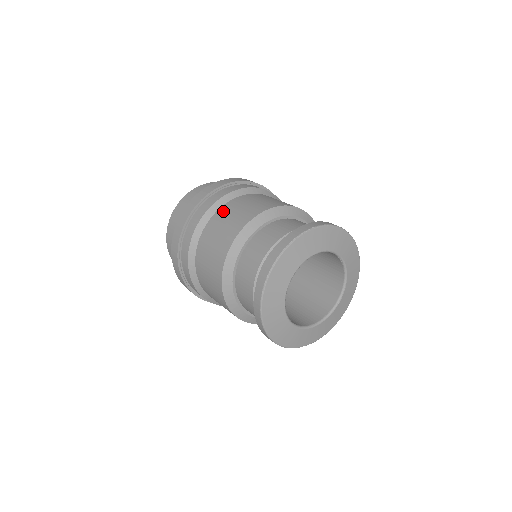
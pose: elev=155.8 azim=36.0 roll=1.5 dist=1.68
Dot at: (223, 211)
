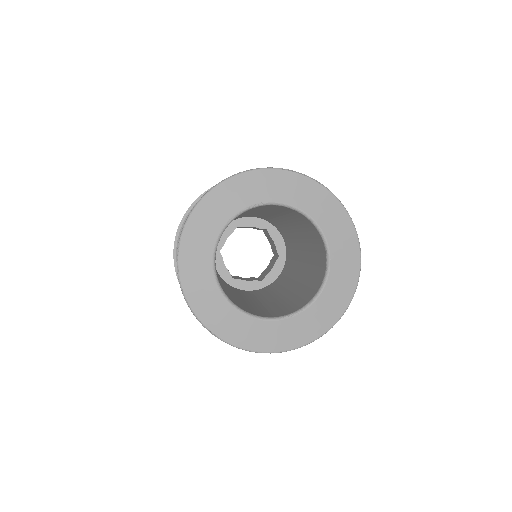
Dot at: occluded
